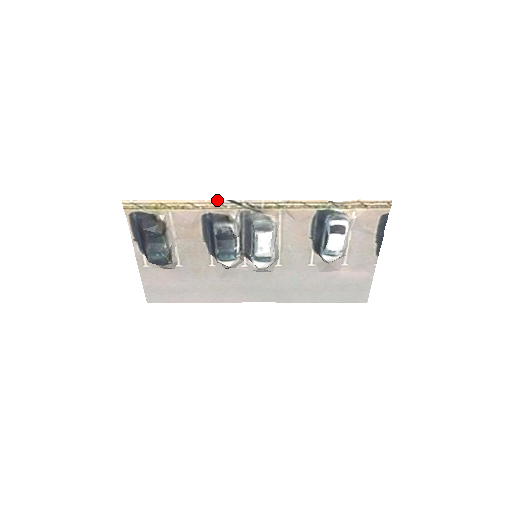
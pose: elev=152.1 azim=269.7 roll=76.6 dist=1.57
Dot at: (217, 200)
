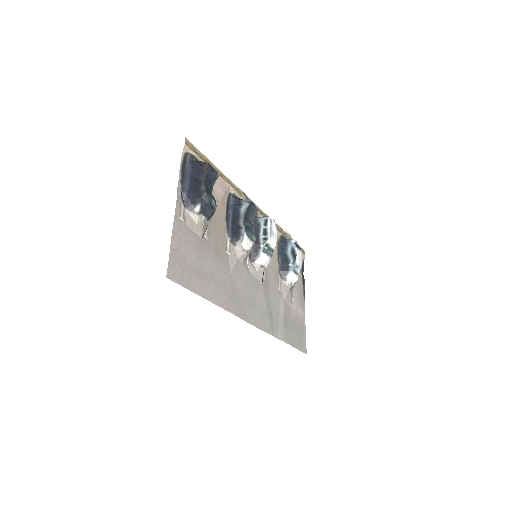
Dot at: (237, 187)
